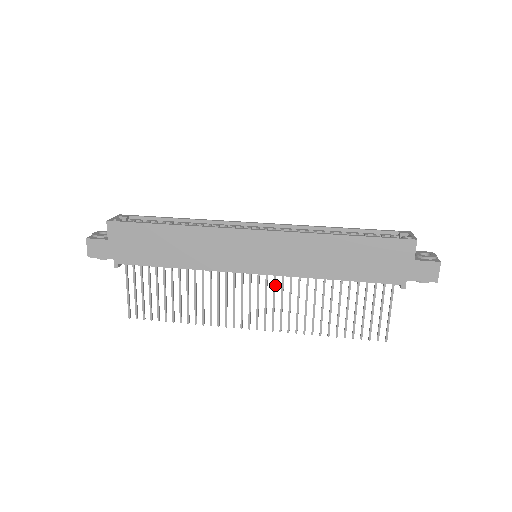
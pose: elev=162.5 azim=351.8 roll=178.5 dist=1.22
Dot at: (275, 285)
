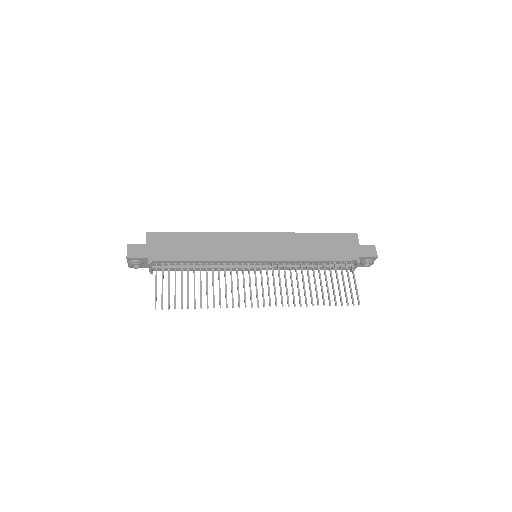
Dot at: (273, 271)
